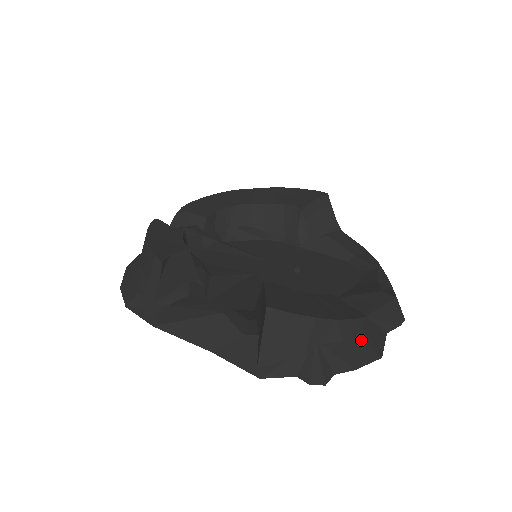
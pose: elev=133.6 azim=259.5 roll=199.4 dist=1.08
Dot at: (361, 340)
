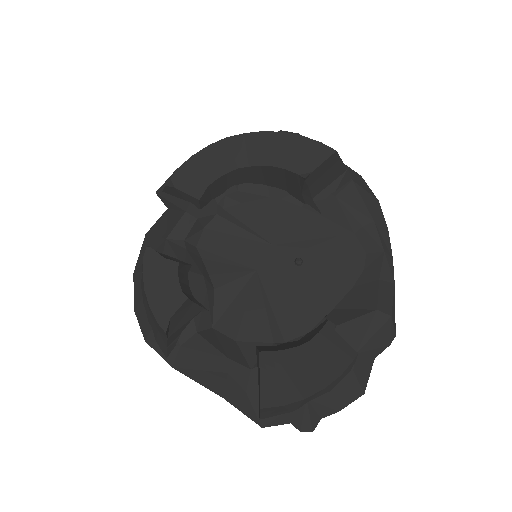
Dot at: (347, 384)
